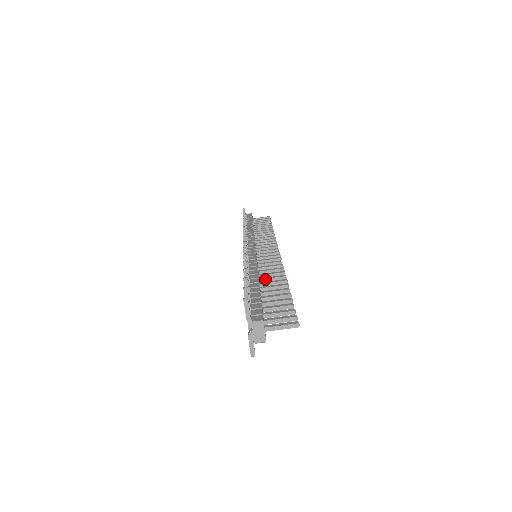
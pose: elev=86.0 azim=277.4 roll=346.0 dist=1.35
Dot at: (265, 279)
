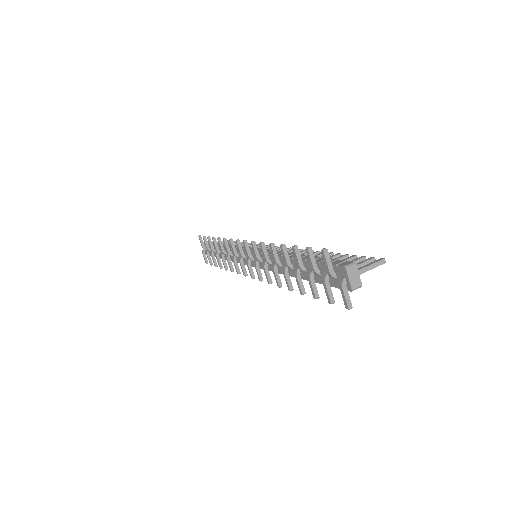
Dot at: occluded
